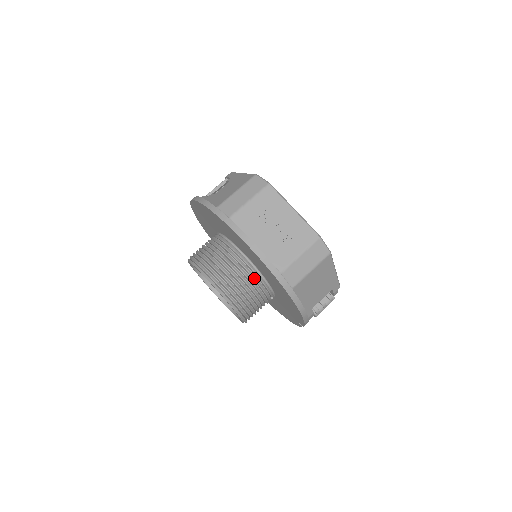
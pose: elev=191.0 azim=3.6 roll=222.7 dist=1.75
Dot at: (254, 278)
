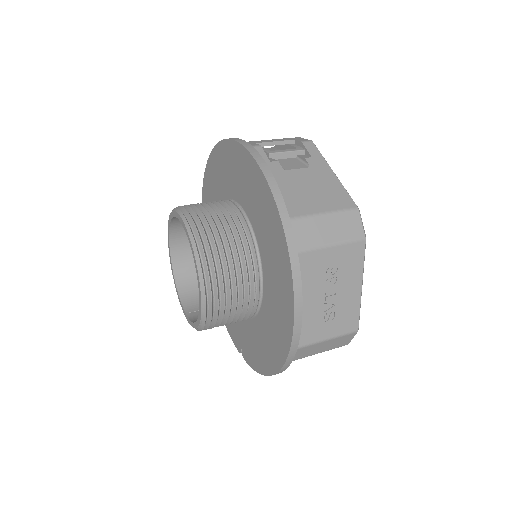
Dot at: (249, 306)
